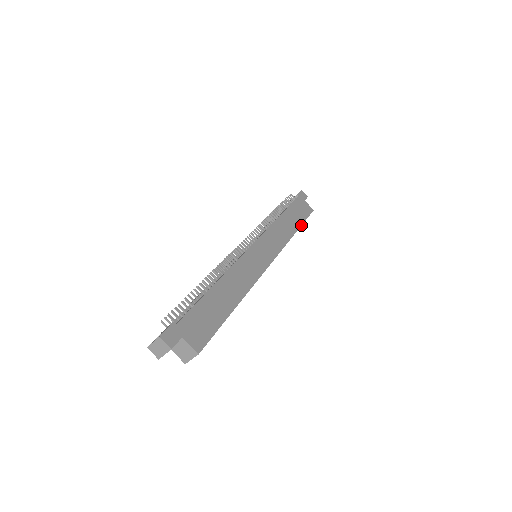
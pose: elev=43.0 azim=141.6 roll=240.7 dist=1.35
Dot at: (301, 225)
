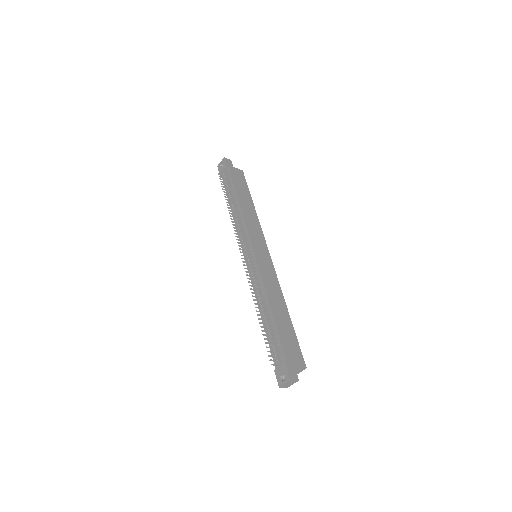
Dot at: (251, 197)
